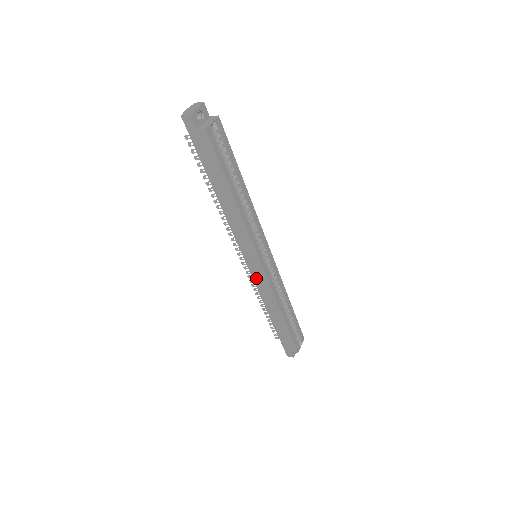
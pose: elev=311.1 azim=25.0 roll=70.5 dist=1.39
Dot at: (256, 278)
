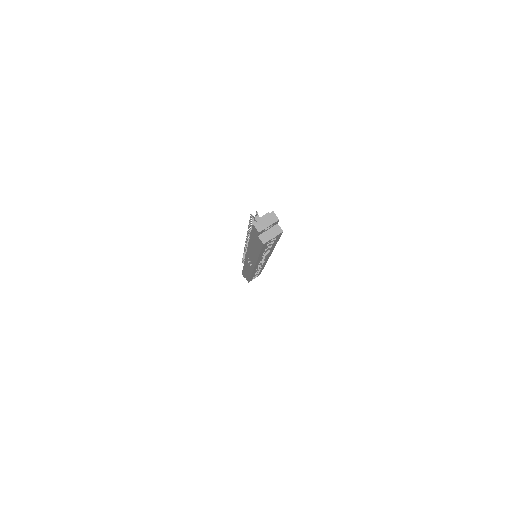
Dot at: (247, 262)
